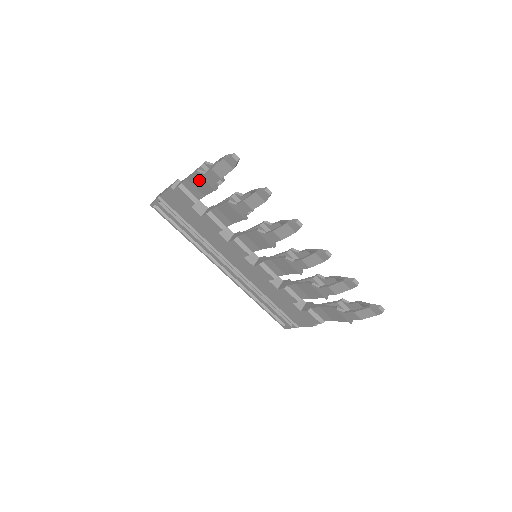
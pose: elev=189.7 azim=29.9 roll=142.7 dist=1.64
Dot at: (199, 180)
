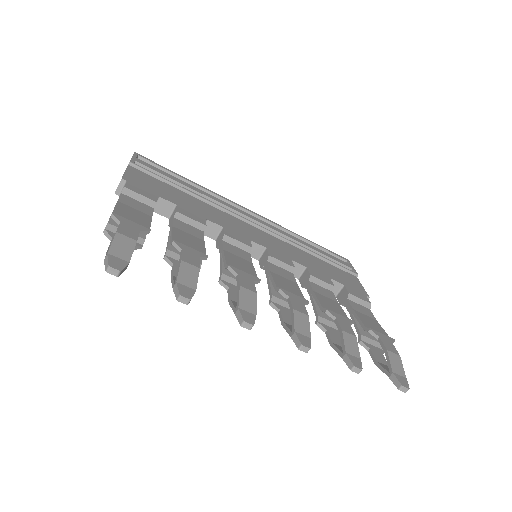
Dot at: occluded
